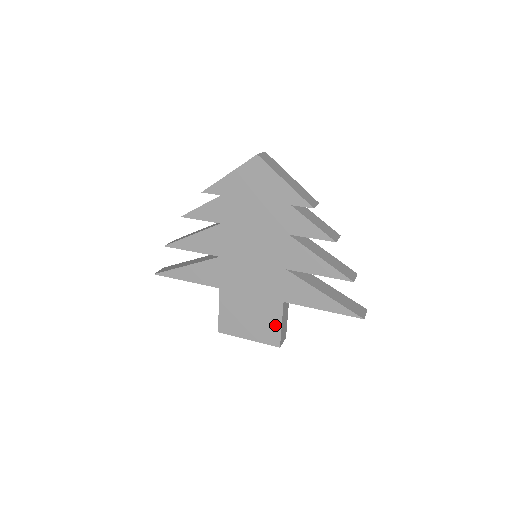
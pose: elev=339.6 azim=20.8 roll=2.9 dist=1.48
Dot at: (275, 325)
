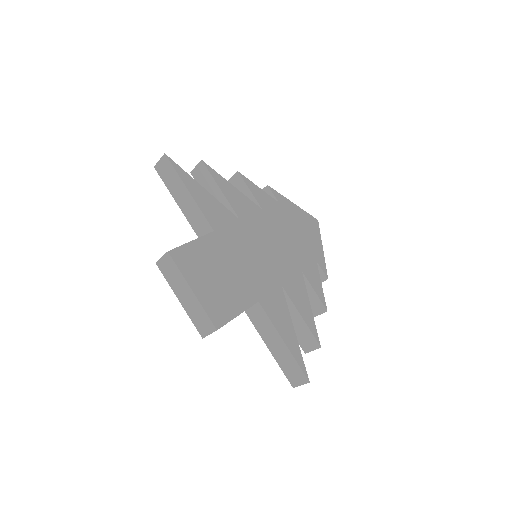
Dot at: (233, 308)
